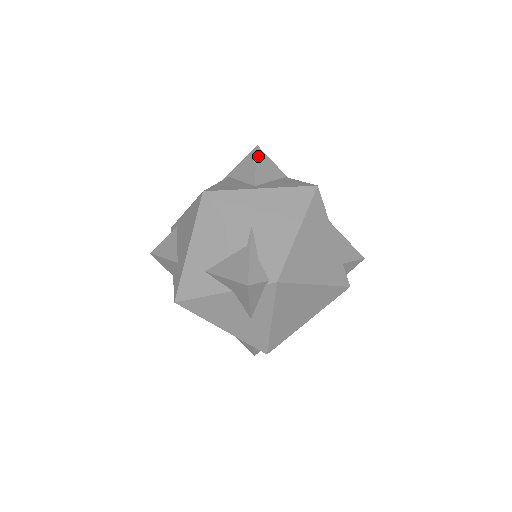
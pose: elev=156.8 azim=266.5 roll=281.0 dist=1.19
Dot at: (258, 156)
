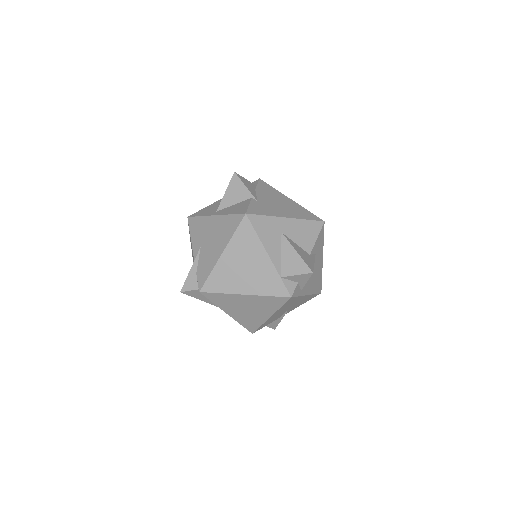
Dot at: (231, 182)
